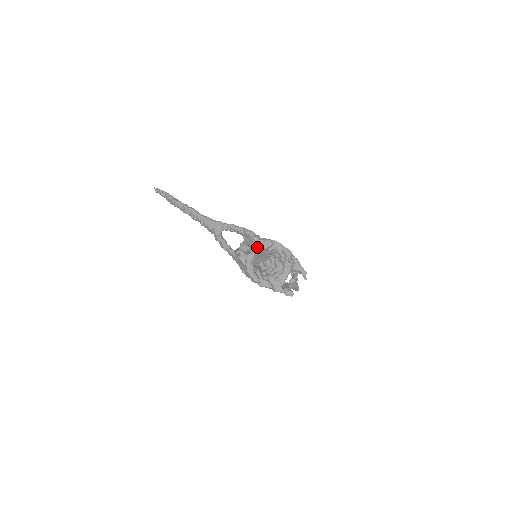
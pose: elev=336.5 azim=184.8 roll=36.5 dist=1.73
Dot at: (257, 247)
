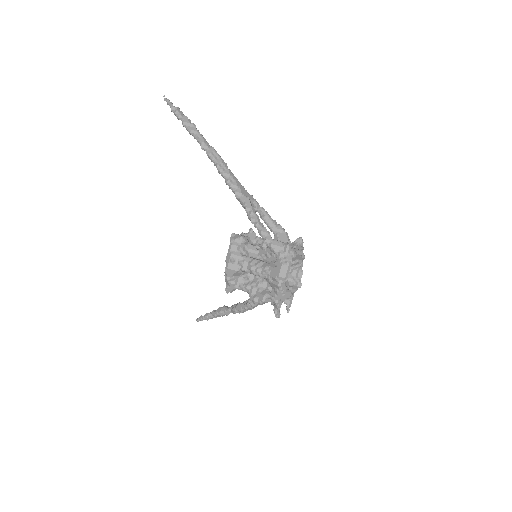
Dot at: (301, 249)
